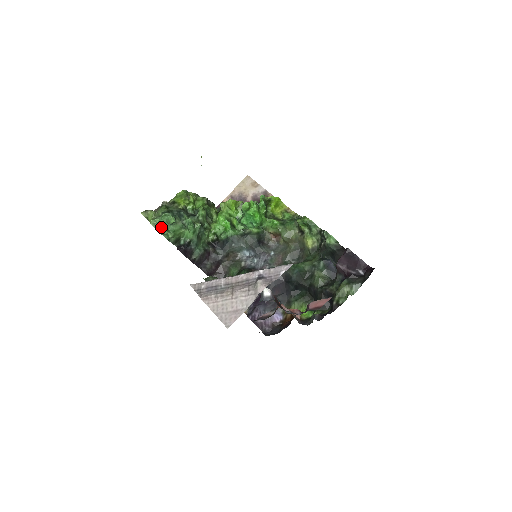
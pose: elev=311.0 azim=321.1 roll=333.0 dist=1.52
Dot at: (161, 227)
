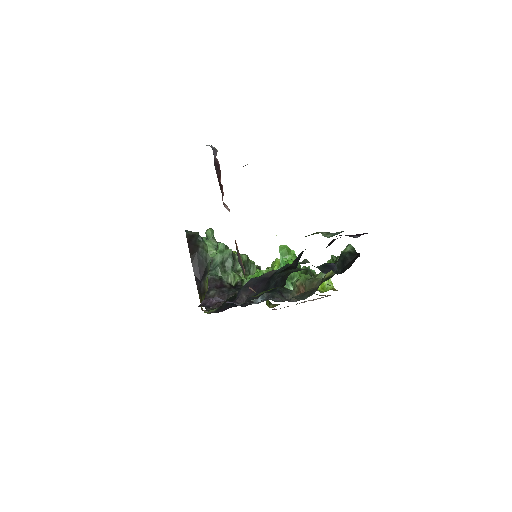
Dot at: occluded
